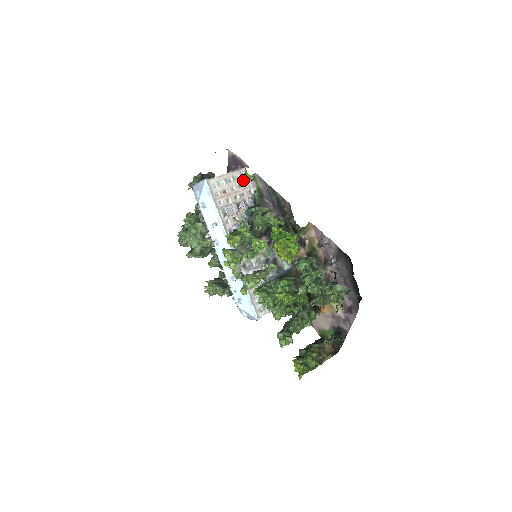
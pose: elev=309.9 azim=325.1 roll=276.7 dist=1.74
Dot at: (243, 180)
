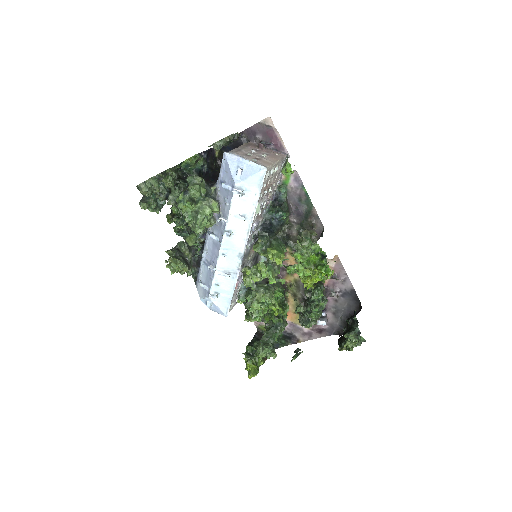
Dot at: (280, 170)
